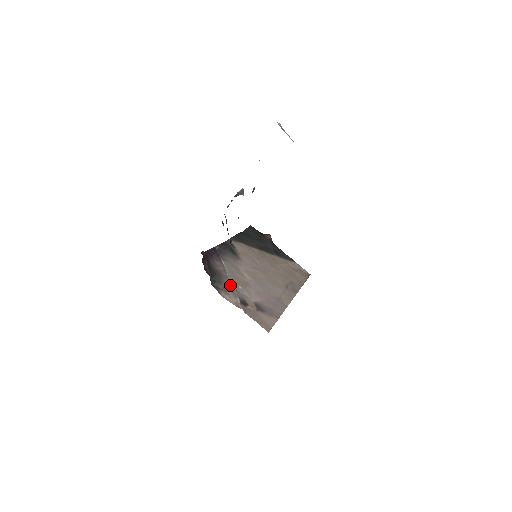
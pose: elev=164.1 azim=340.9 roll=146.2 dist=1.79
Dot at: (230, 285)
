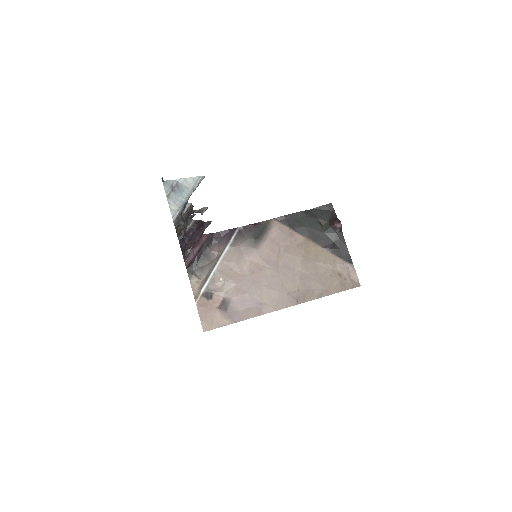
Dot at: (209, 275)
